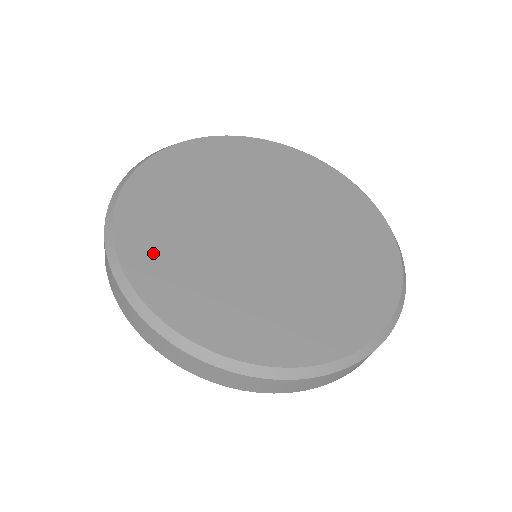
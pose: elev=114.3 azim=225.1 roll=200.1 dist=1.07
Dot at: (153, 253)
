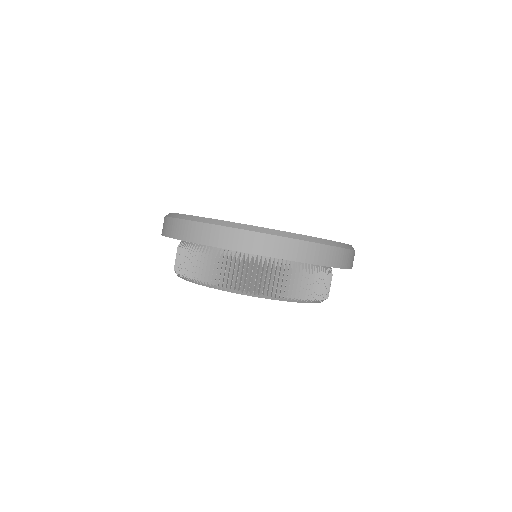
Dot at: occluded
